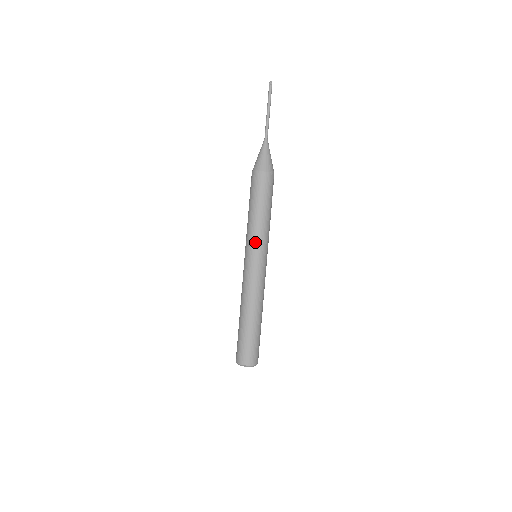
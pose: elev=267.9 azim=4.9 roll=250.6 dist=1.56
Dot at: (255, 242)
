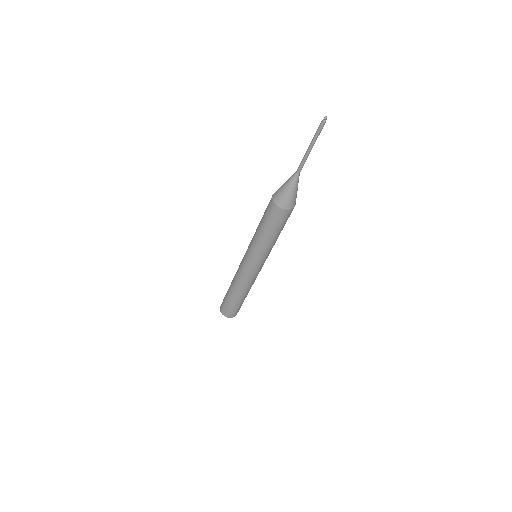
Dot at: (263, 257)
